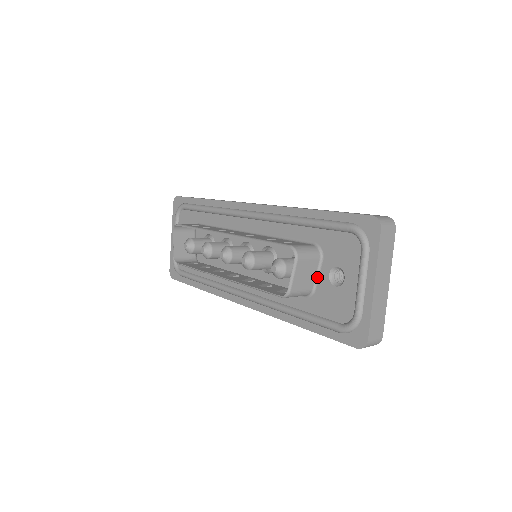
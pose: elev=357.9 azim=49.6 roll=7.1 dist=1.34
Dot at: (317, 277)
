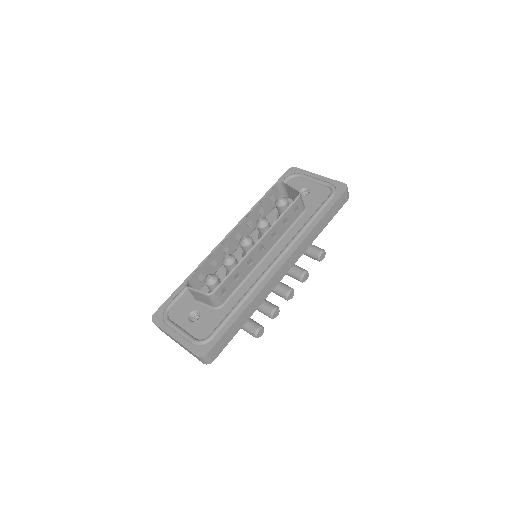
Dot at: occluded
